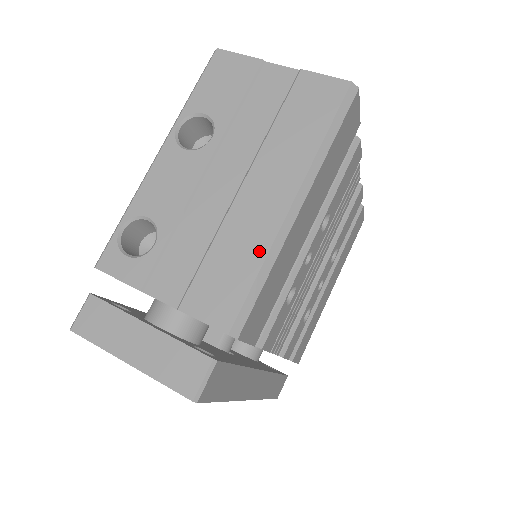
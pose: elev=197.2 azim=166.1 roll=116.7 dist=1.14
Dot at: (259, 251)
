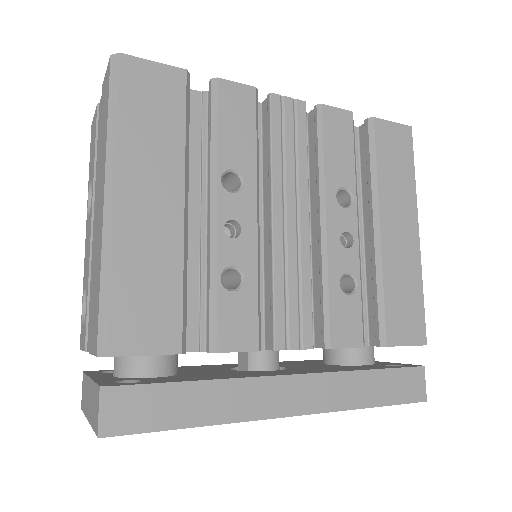
Dot at: (99, 262)
